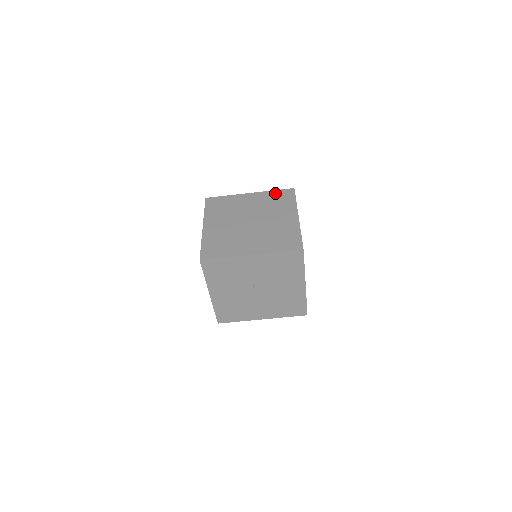
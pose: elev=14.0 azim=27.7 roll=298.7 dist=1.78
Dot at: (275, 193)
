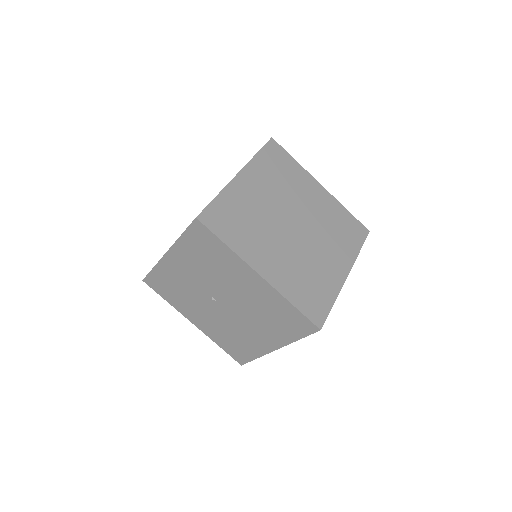
Dot at: occluded
